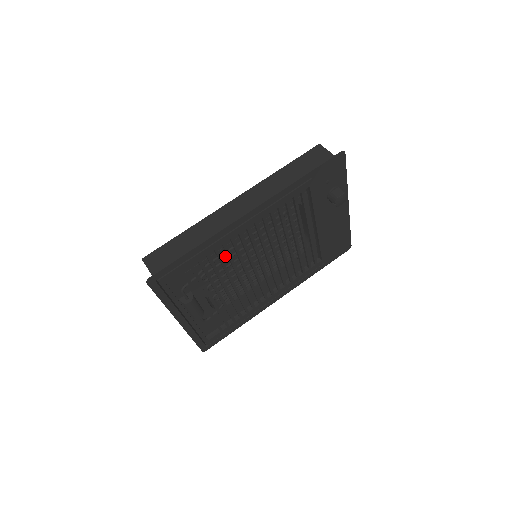
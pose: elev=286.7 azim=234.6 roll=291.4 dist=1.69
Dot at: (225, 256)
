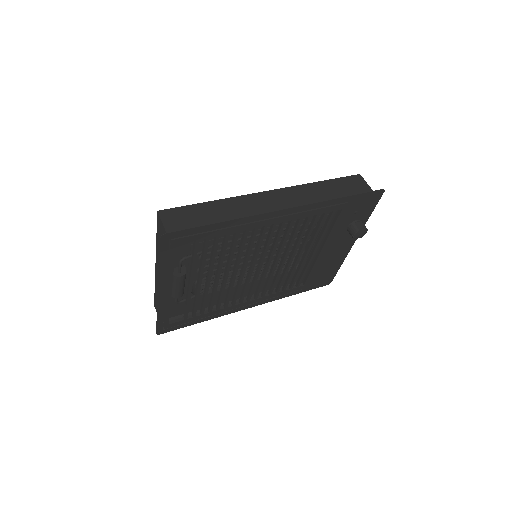
Dot at: (227, 244)
